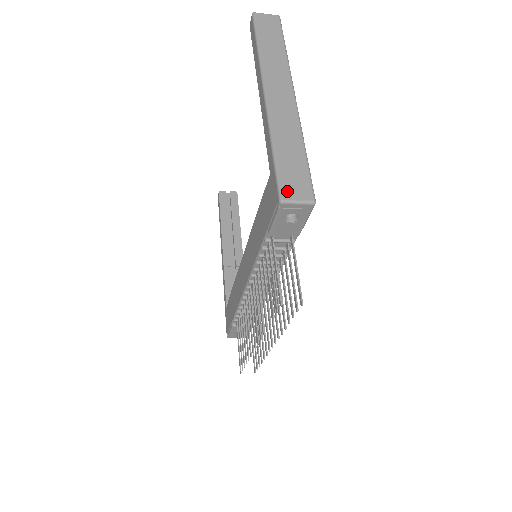
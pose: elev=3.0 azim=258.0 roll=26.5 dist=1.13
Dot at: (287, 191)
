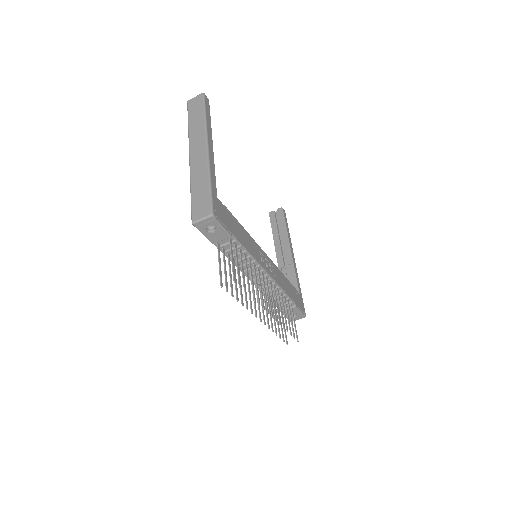
Dot at: (195, 215)
